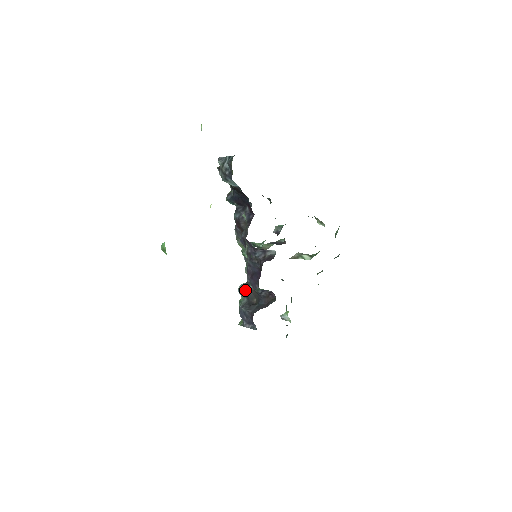
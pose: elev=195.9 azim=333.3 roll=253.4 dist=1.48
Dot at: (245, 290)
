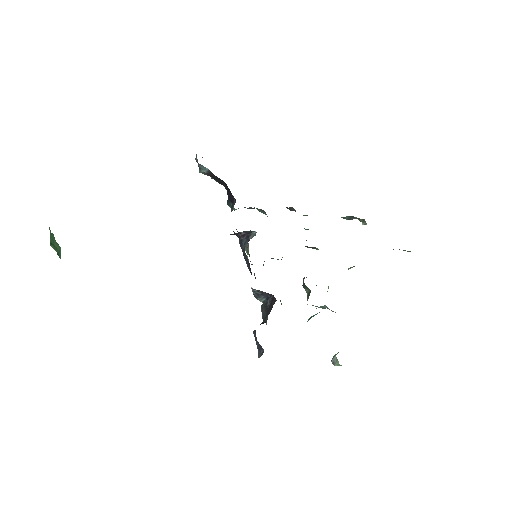
Dot at: (262, 311)
